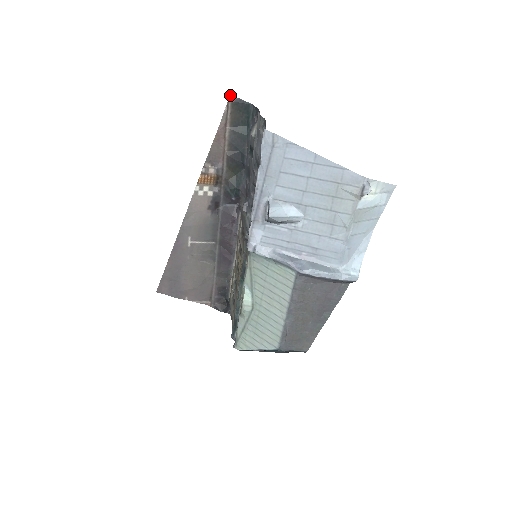
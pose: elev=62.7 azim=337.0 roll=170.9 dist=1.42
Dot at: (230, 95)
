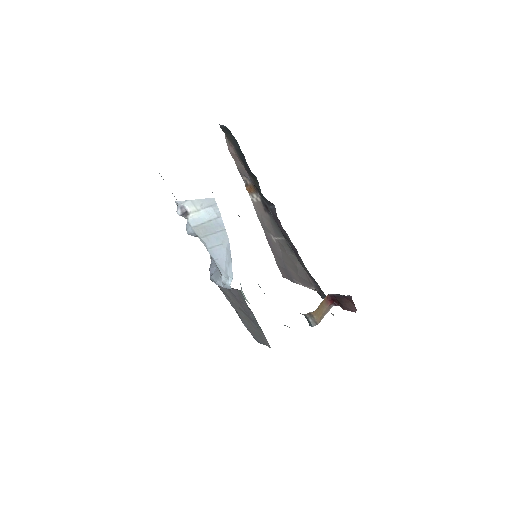
Dot at: (219, 124)
